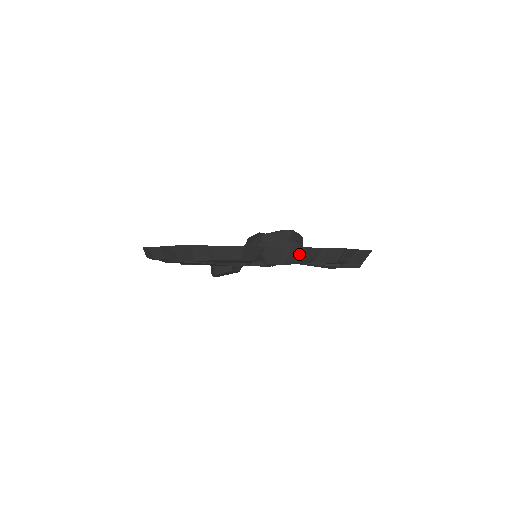
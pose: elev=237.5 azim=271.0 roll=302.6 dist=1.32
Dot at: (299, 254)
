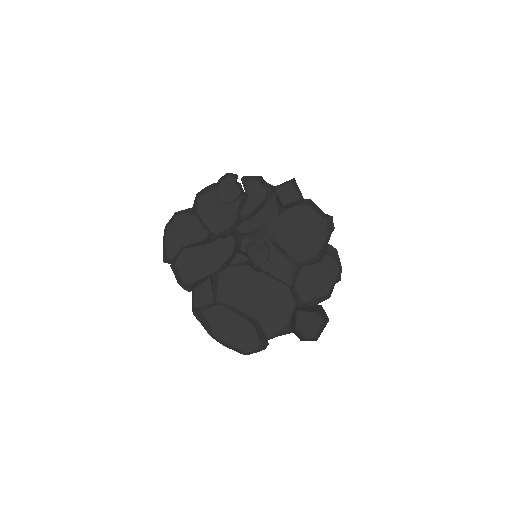
Dot at: (203, 191)
